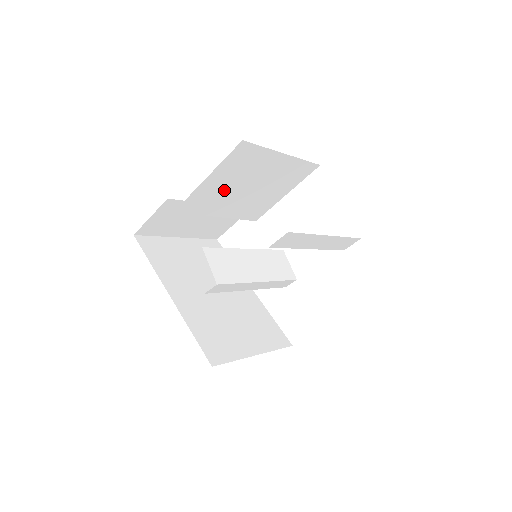
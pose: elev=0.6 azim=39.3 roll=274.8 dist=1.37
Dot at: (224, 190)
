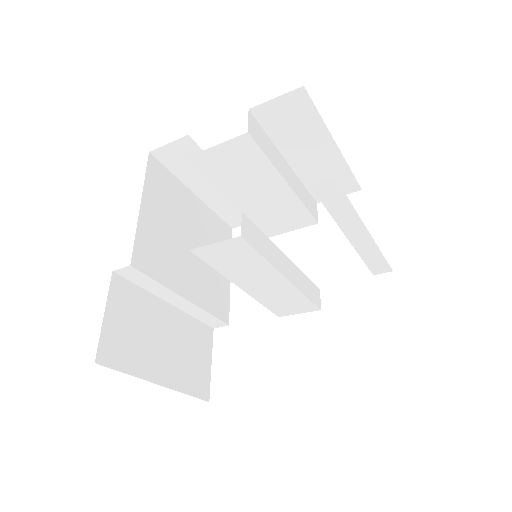
Dot at: (168, 238)
